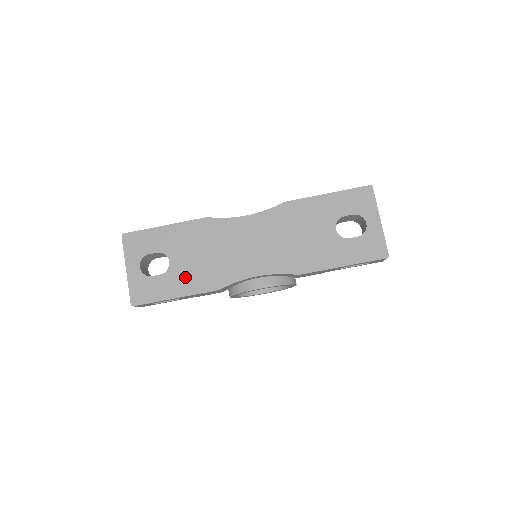
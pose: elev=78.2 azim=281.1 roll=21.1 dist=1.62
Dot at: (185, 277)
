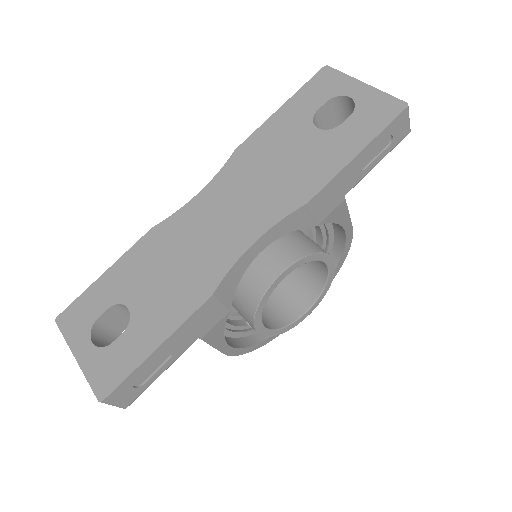
Dot at: (157, 312)
